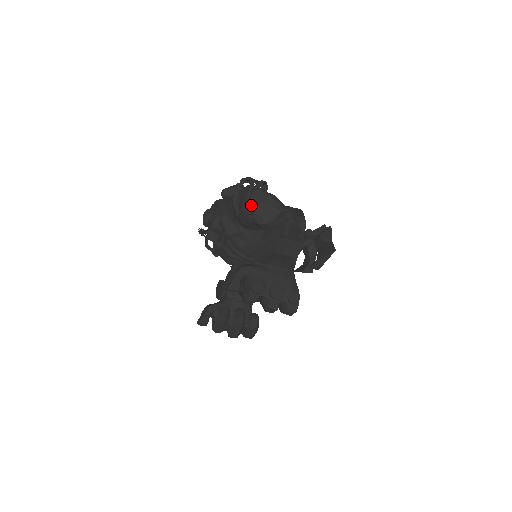
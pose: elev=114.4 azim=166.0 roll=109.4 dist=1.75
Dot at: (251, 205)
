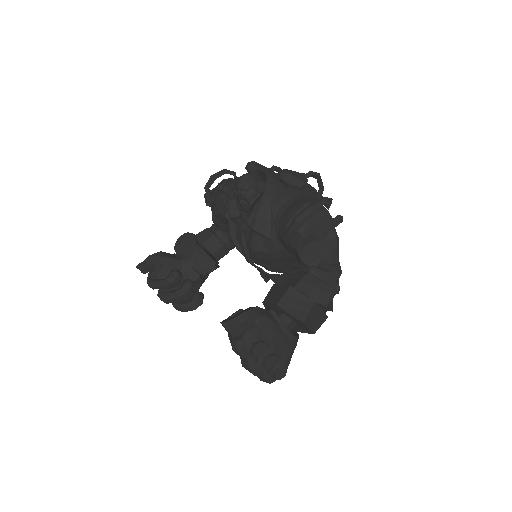
Dot at: (314, 240)
